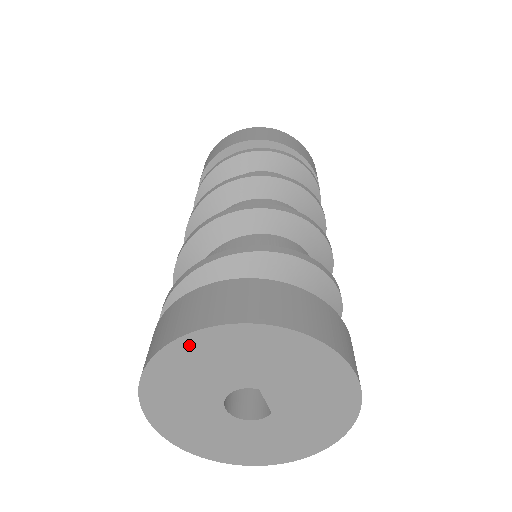
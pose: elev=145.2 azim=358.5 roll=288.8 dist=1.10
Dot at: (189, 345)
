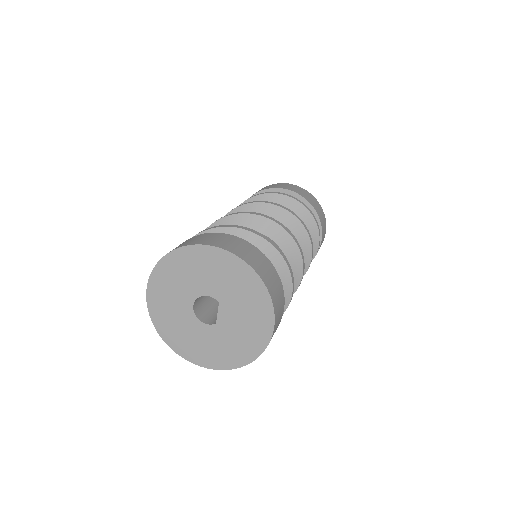
Dot at: (200, 252)
